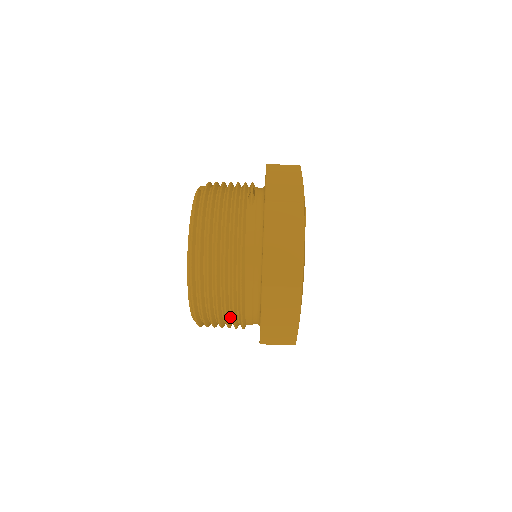
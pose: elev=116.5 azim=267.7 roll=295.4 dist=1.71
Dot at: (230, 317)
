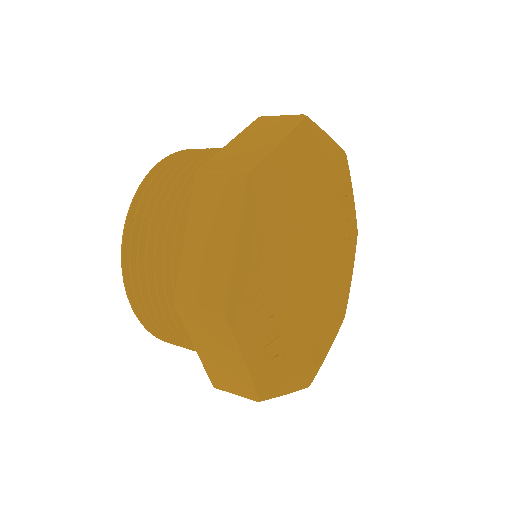
Dot at: occluded
